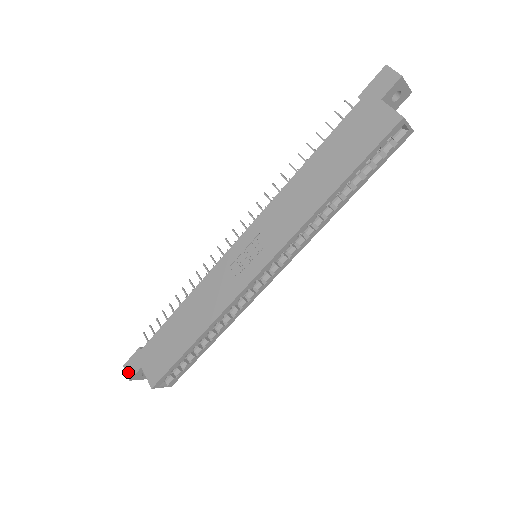
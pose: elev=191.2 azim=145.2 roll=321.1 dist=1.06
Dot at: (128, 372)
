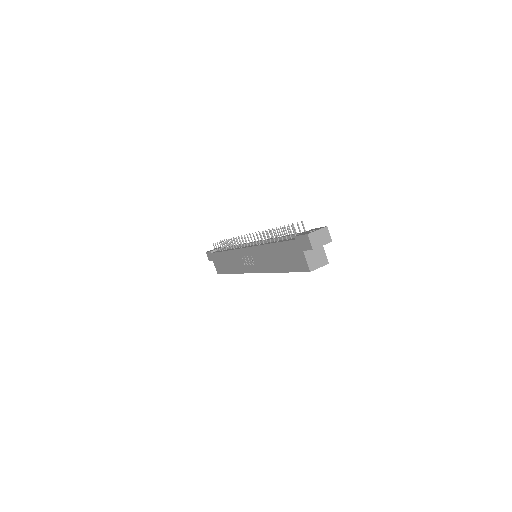
Dot at: (208, 257)
